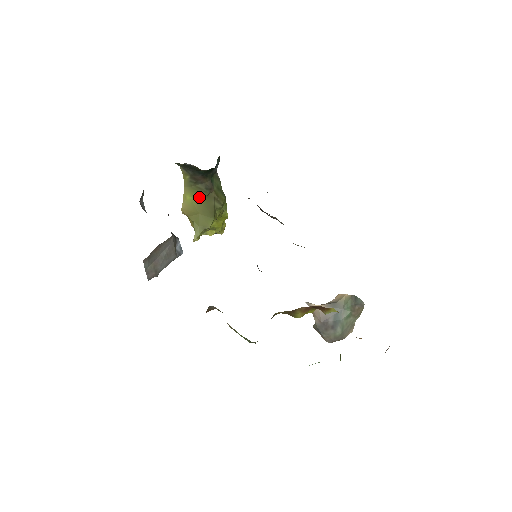
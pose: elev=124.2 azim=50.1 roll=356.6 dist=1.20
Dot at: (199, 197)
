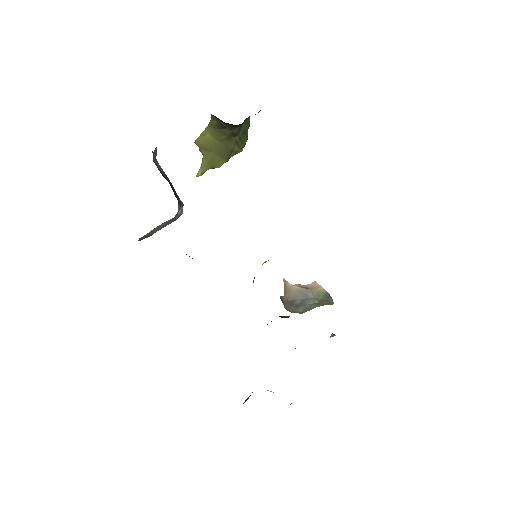
Dot at: (220, 138)
